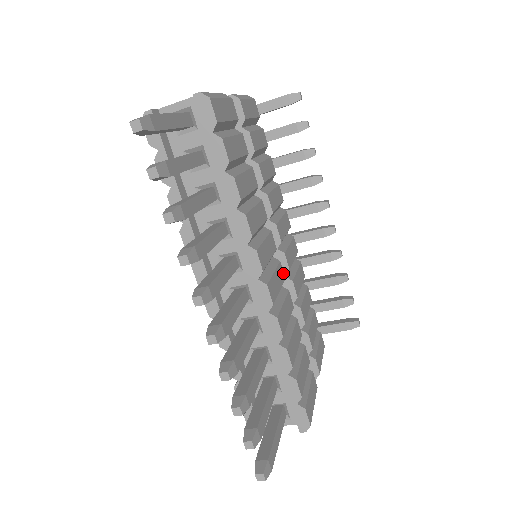
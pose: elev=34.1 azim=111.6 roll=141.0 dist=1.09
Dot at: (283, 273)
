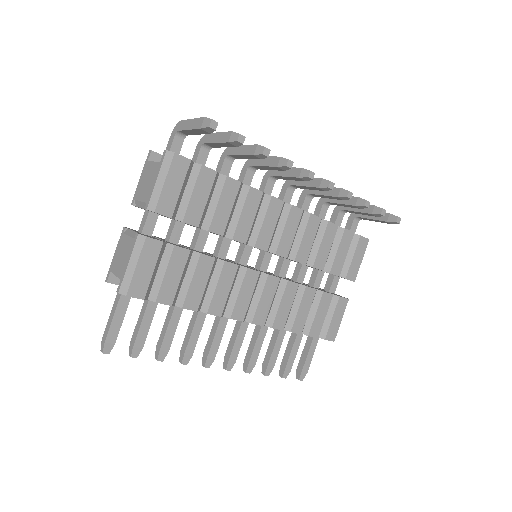
Dot at: (275, 278)
